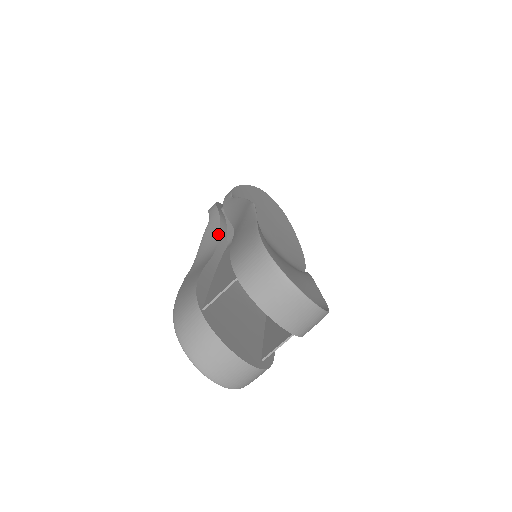
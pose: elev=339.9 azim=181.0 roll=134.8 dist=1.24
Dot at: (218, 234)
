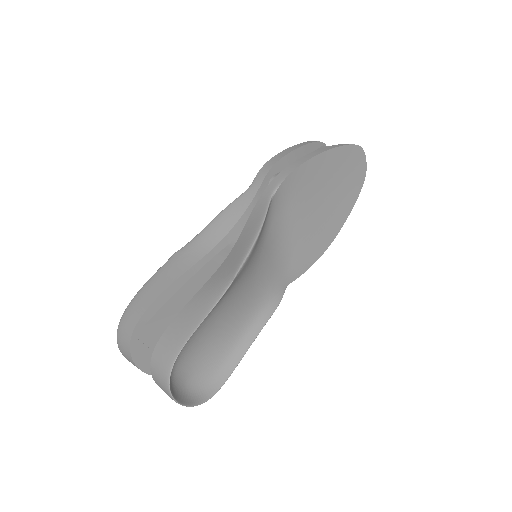
Dot at: (230, 227)
